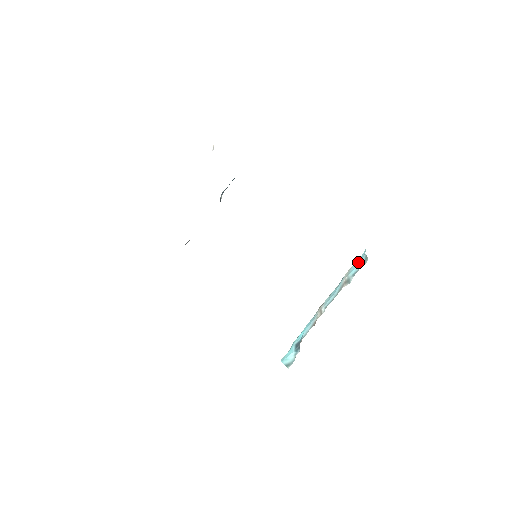
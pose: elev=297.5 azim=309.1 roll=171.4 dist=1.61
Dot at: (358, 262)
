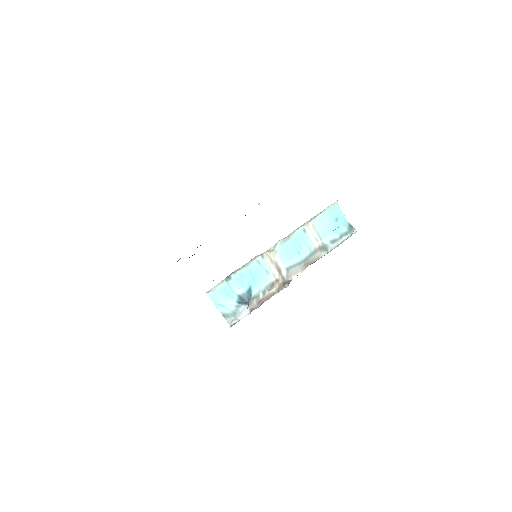
Dot at: (331, 223)
